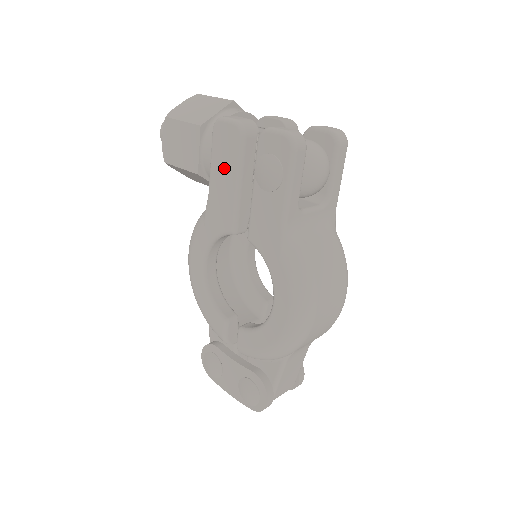
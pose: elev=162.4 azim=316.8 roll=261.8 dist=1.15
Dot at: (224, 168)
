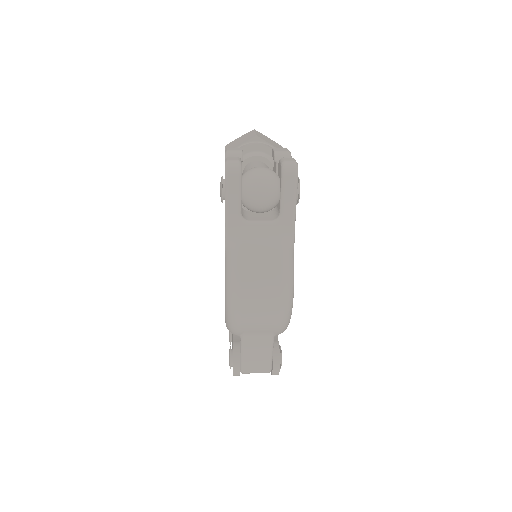
Dot at: occluded
